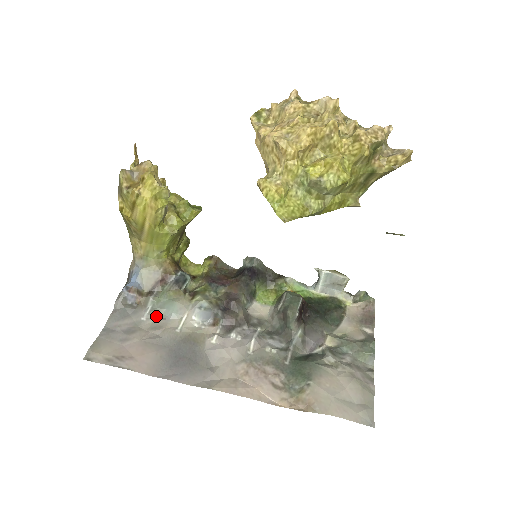
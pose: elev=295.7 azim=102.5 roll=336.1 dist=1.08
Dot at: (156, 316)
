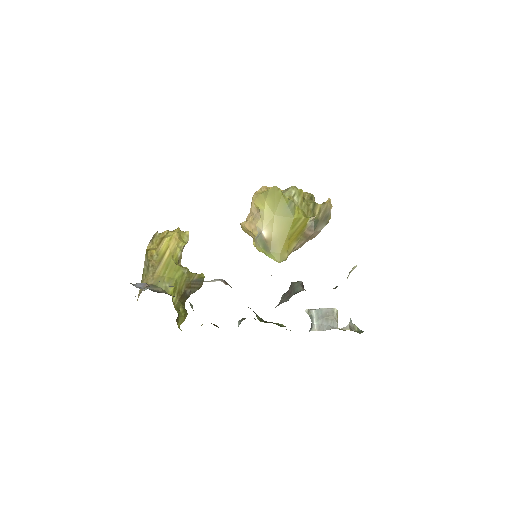
Dot at: occluded
